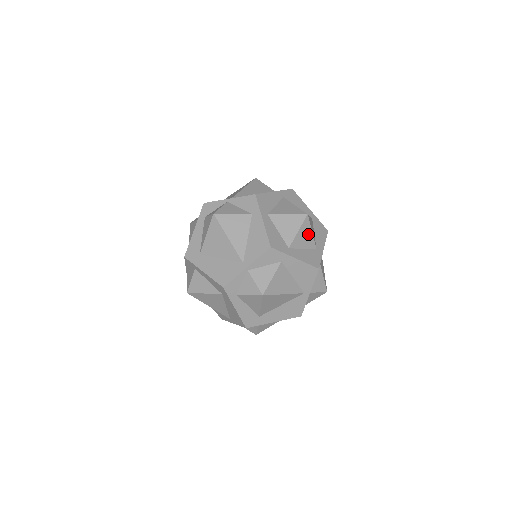
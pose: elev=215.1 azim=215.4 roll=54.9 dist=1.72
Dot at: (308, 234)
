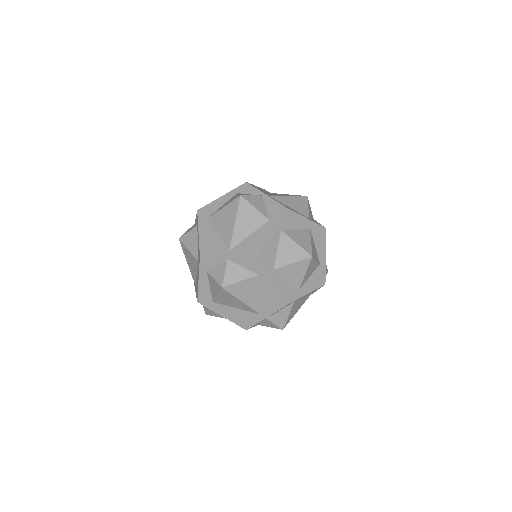
Dot at: (300, 272)
